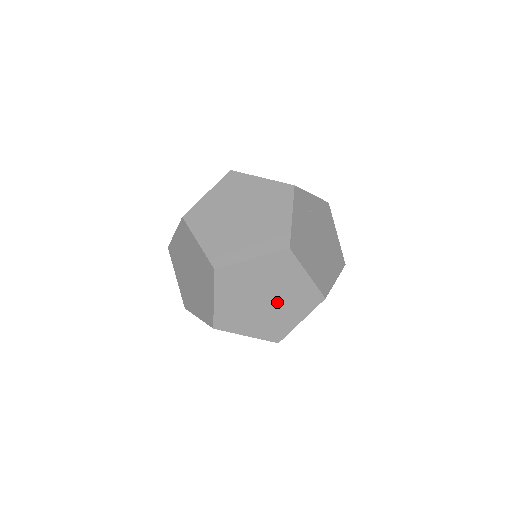
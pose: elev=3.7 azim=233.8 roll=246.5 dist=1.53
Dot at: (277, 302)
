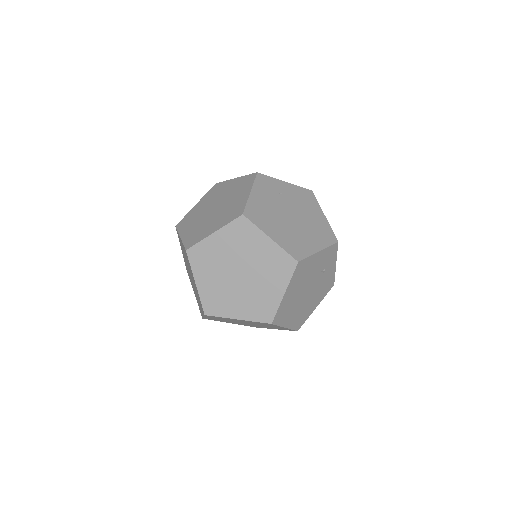
Dot at: (252, 275)
